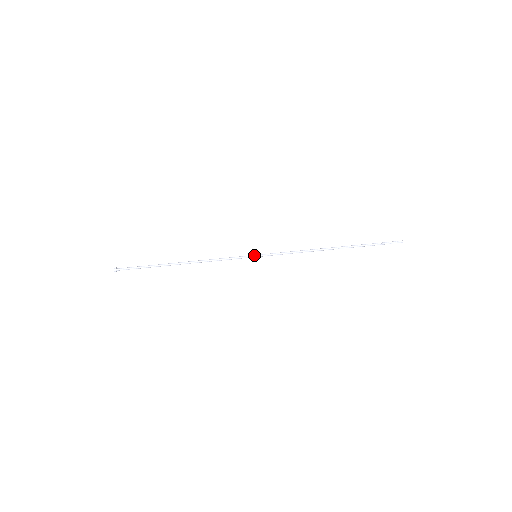
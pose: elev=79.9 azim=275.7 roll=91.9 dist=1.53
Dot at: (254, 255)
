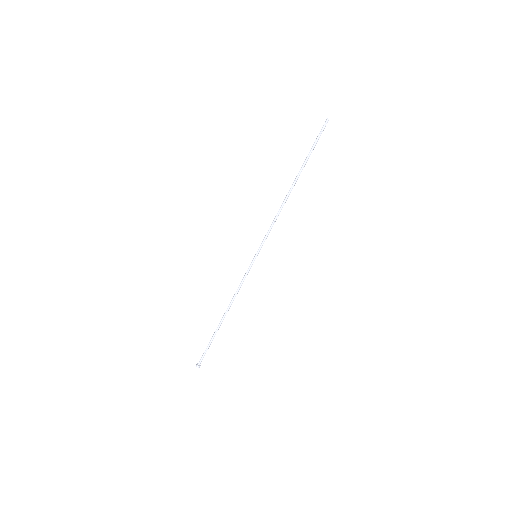
Dot at: (254, 257)
